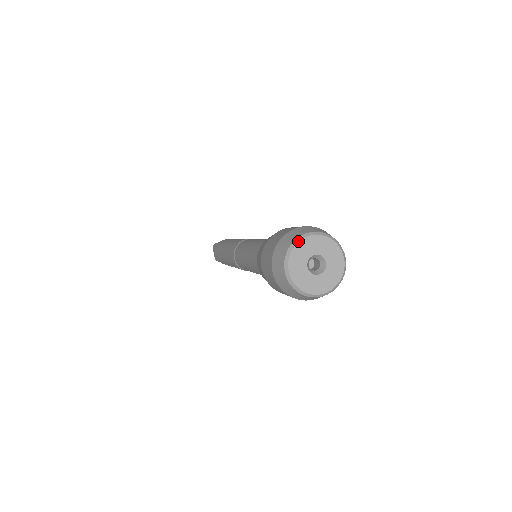
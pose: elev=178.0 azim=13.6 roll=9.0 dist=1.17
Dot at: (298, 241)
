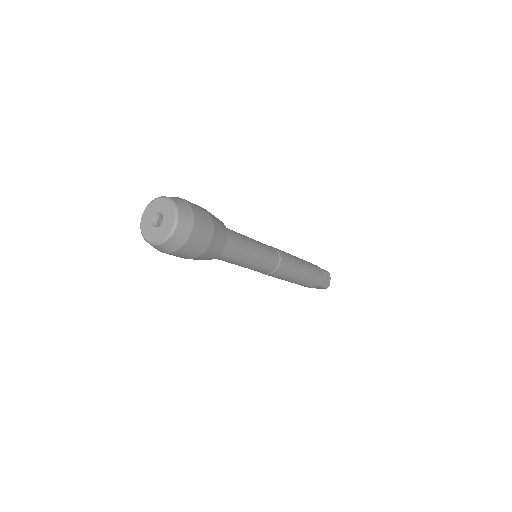
Dot at: (151, 201)
